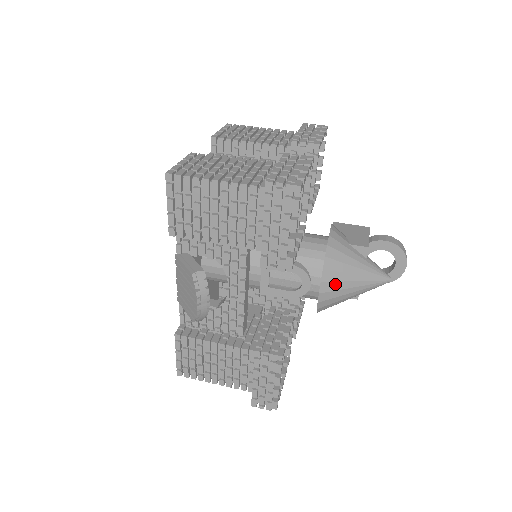
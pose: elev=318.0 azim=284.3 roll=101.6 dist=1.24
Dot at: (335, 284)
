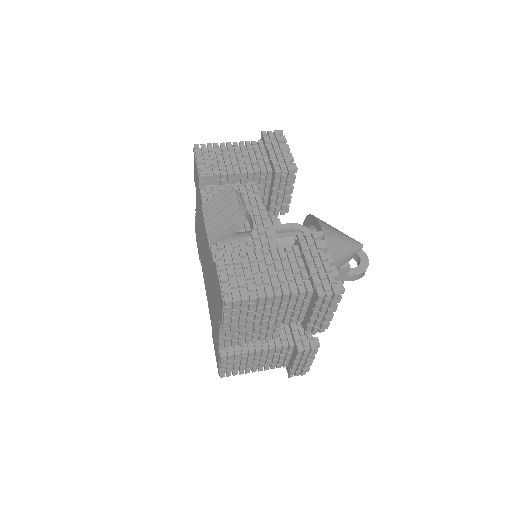
Dot at: (328, 227)
